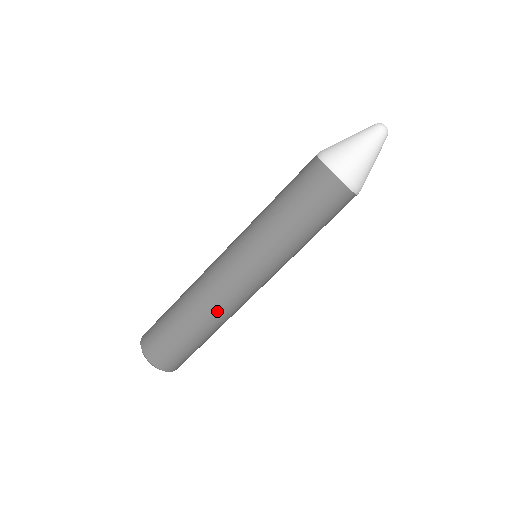
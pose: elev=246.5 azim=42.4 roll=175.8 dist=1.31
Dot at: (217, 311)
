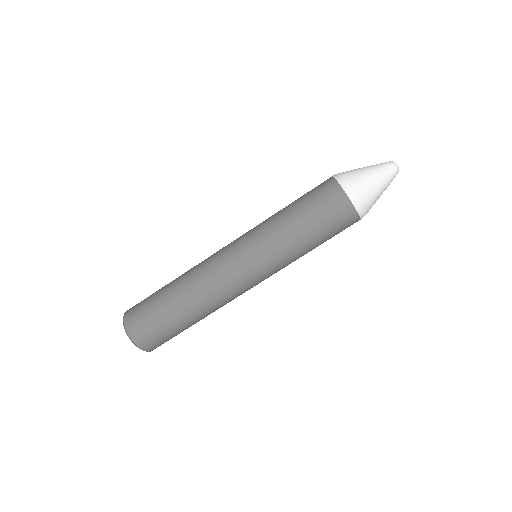
Dot at: (204, 292)
